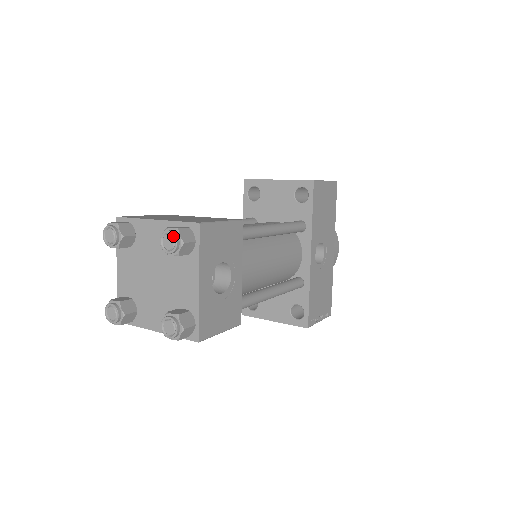
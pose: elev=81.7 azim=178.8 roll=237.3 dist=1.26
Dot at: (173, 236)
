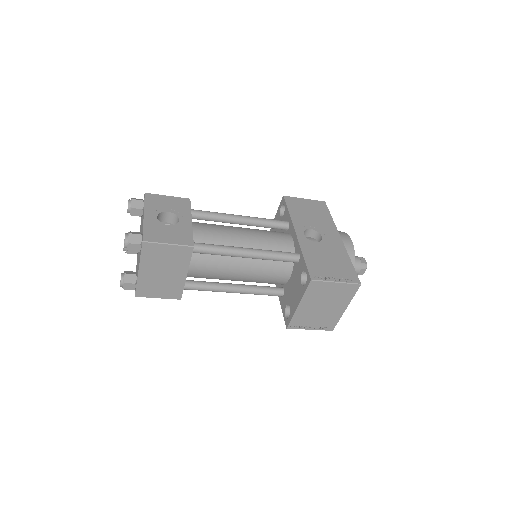
Dot at: (128, 201)
